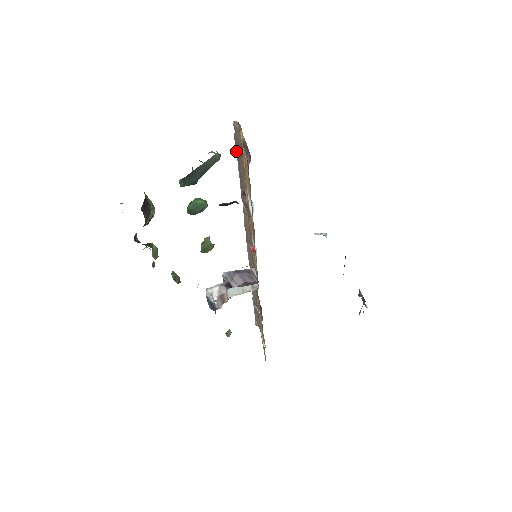
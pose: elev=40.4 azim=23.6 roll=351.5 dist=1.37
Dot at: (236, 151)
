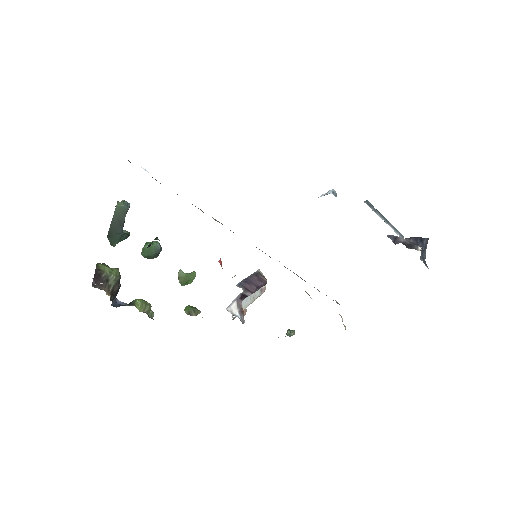
Dot at: occluded
